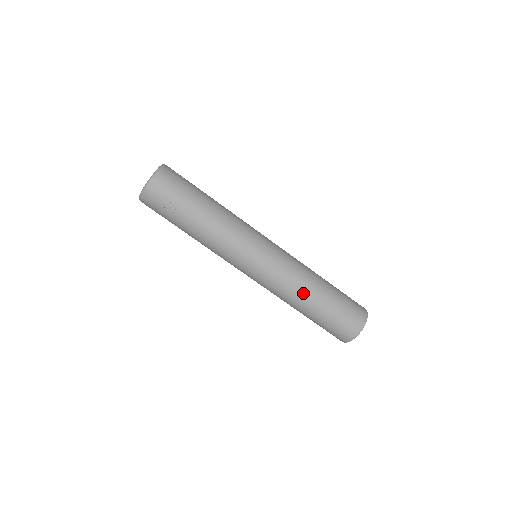
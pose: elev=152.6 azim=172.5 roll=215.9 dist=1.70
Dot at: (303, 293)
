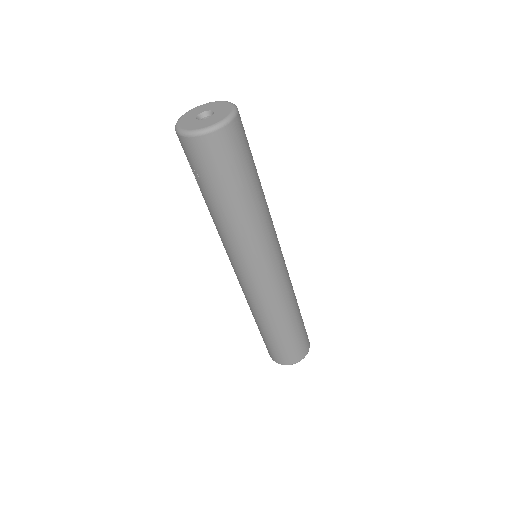
Dot at: (255, 315)
